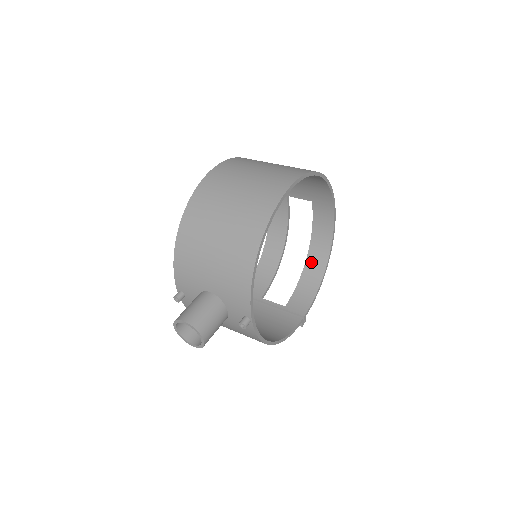
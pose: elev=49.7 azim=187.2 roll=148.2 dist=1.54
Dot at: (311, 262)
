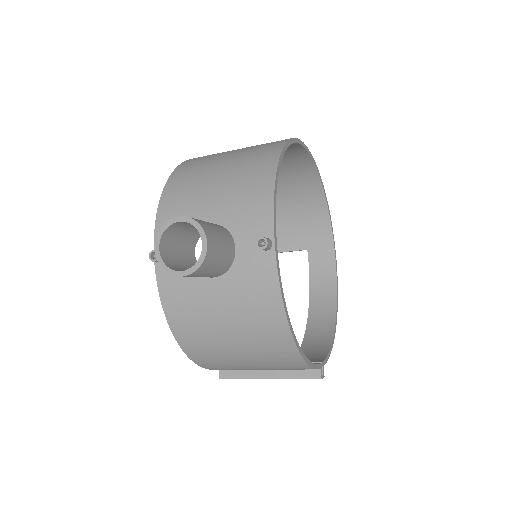
Dot at: (314, 323)
